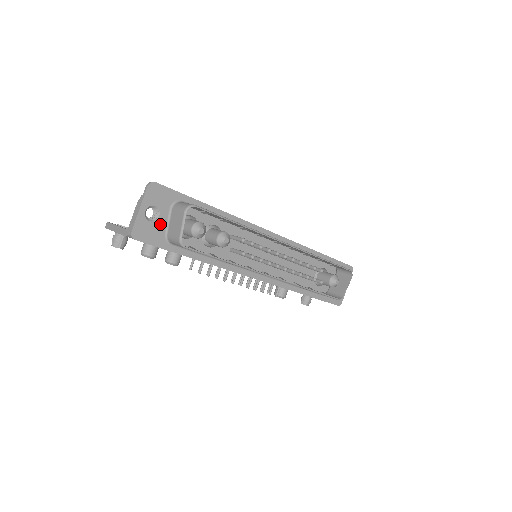
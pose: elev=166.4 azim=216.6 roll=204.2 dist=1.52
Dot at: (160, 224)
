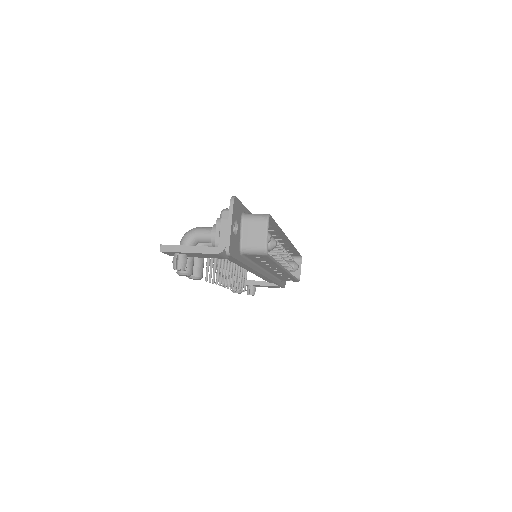
Dot at: (238, 237)
